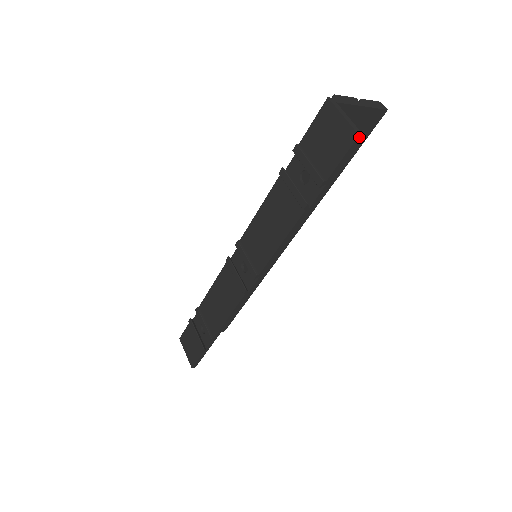
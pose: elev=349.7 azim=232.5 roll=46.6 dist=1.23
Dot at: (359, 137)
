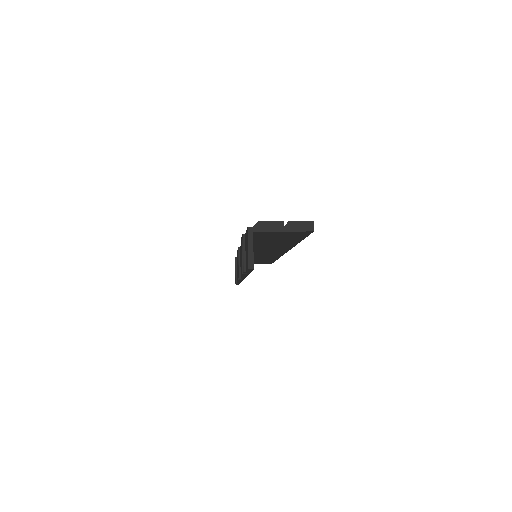
Dot at: (250, 269)
